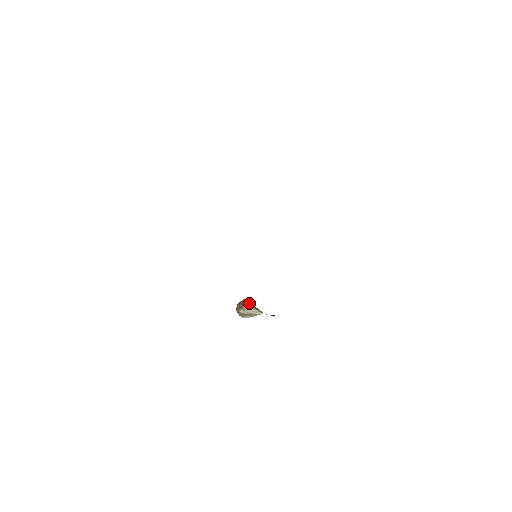
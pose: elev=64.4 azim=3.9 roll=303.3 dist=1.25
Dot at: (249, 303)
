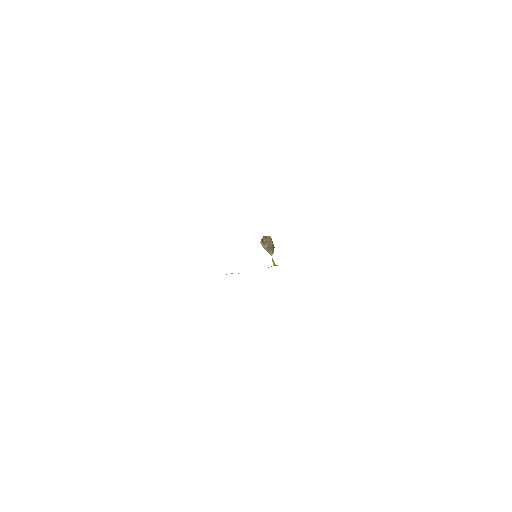
Dot at: (270, 242)
